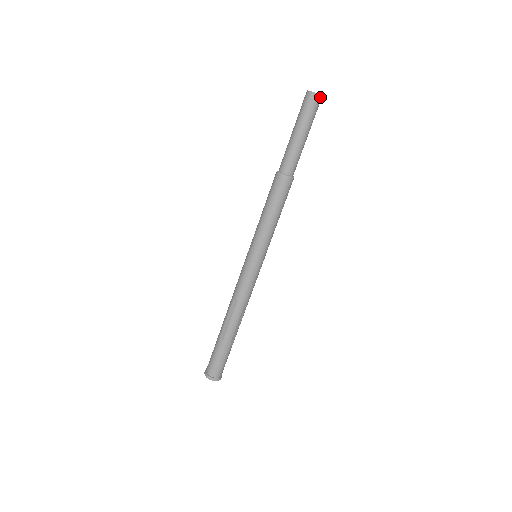
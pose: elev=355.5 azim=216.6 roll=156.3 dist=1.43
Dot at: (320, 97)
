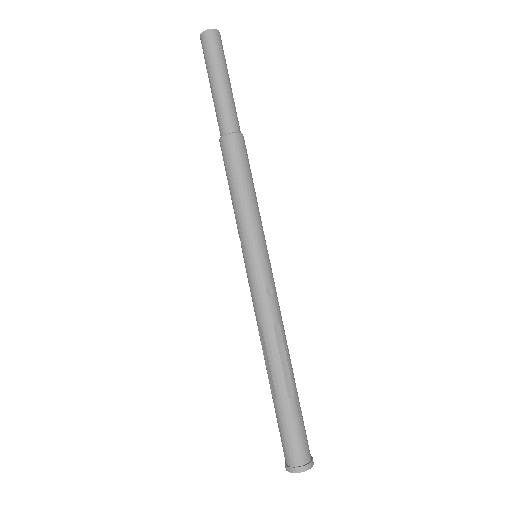
Dot at: (214, 32)
